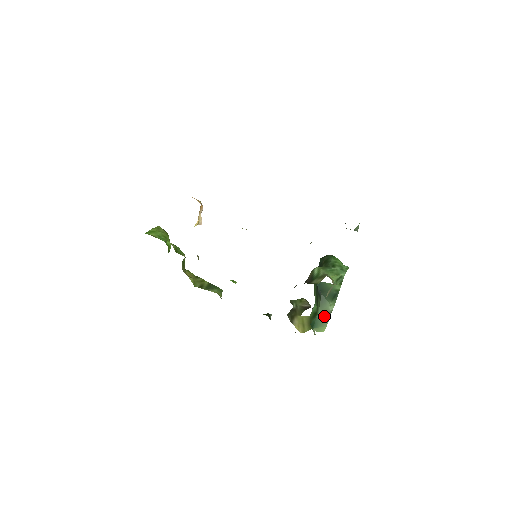
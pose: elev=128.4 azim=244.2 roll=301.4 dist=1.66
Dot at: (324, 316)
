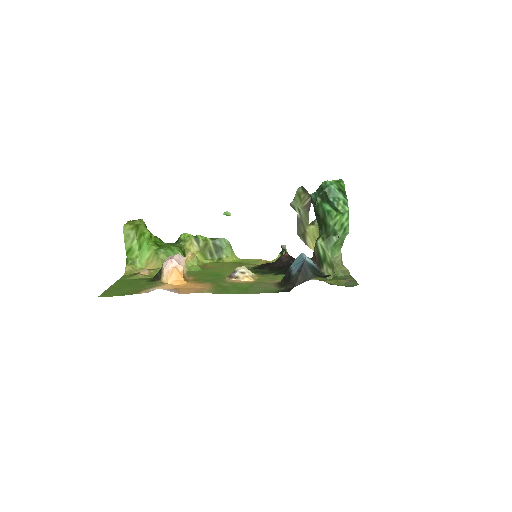
Dot at: occluded
